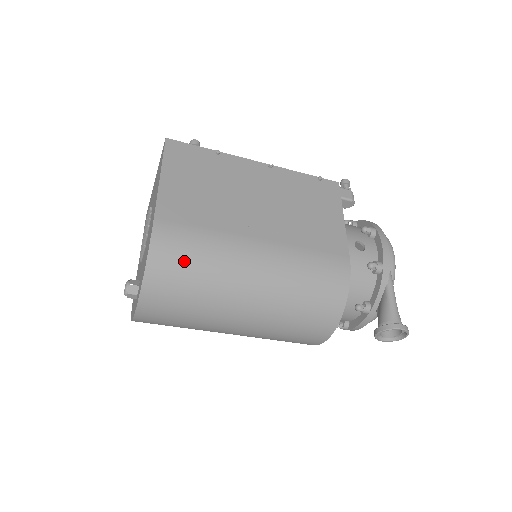
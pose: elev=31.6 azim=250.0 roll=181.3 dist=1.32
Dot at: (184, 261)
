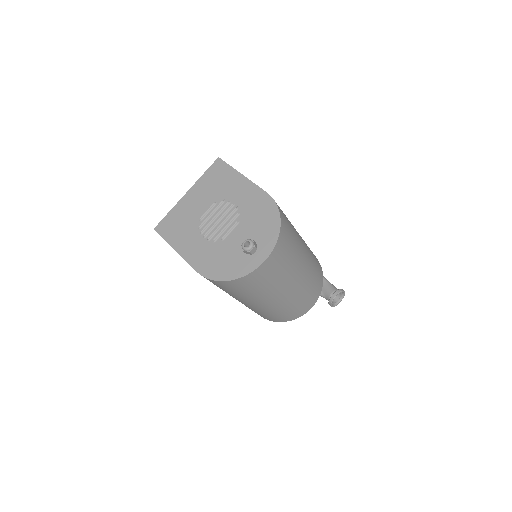
Dot at: (288, 222)
